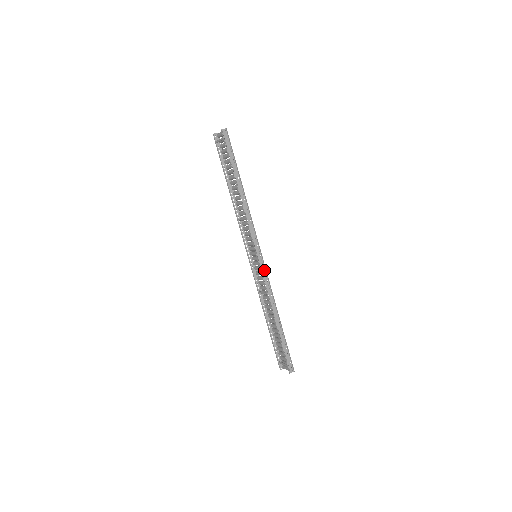
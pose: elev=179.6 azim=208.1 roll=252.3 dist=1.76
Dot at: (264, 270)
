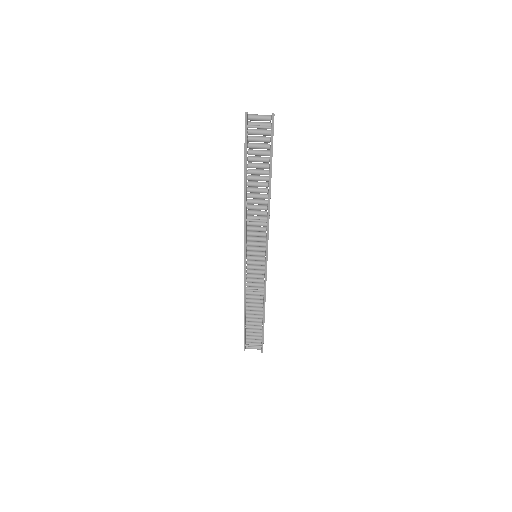
Dot at: (264, 269)
